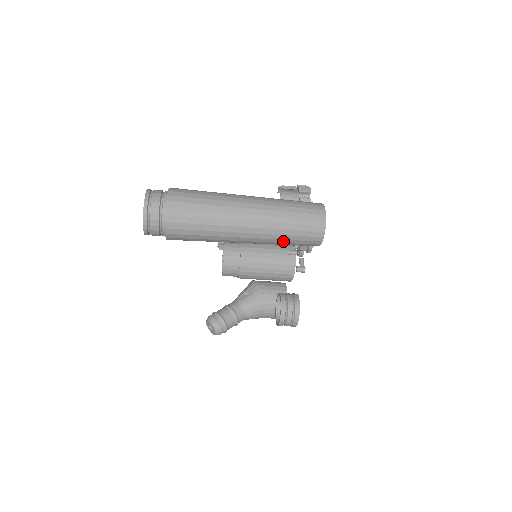
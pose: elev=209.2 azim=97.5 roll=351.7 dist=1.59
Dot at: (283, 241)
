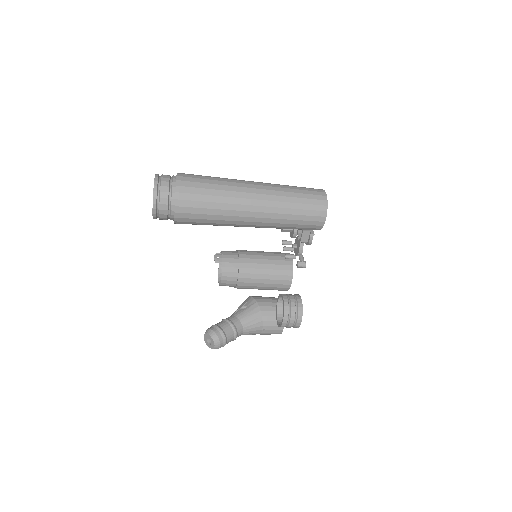
Dot at: (288, 222)
